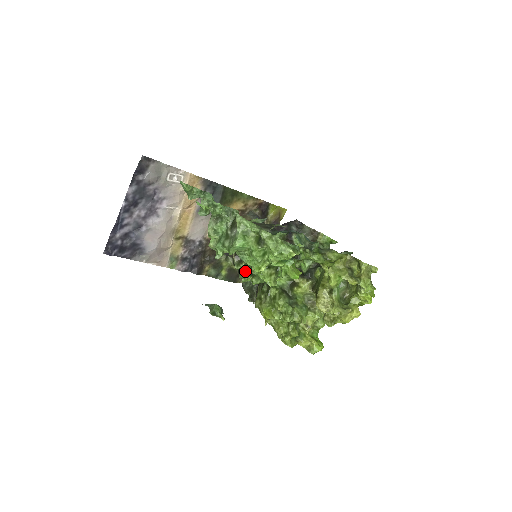
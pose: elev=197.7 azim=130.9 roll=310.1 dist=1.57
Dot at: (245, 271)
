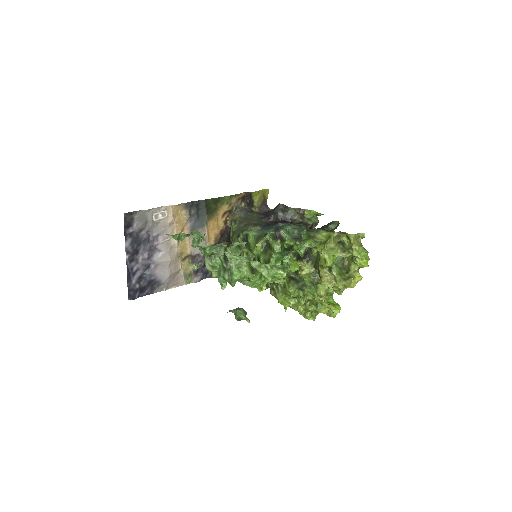
Dot at: occluded
